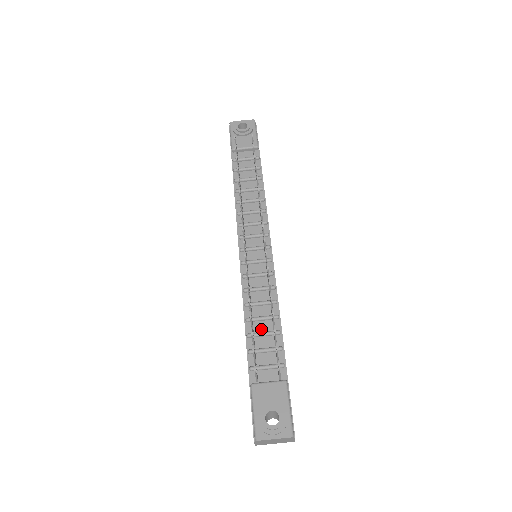
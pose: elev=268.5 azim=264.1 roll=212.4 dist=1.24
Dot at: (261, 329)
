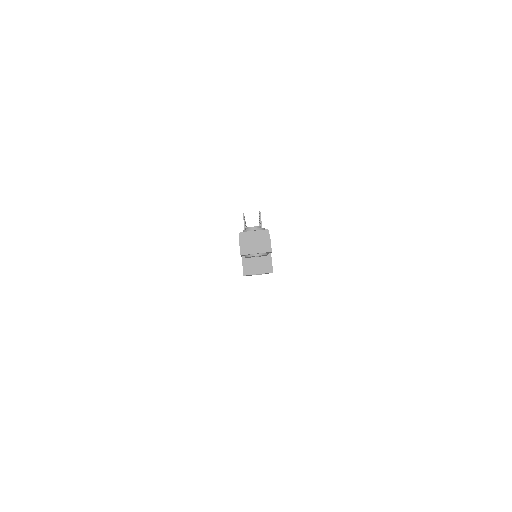
Dot at: occluded
